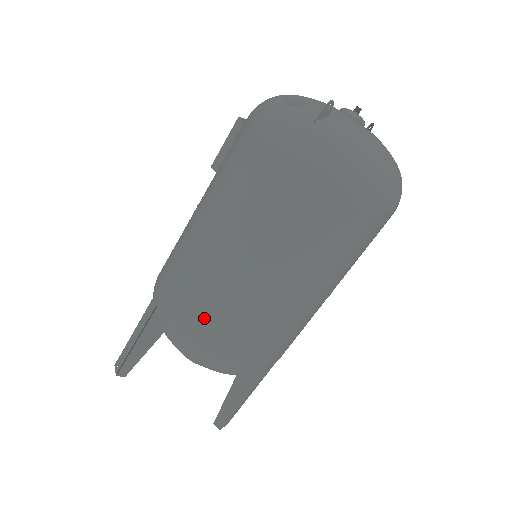
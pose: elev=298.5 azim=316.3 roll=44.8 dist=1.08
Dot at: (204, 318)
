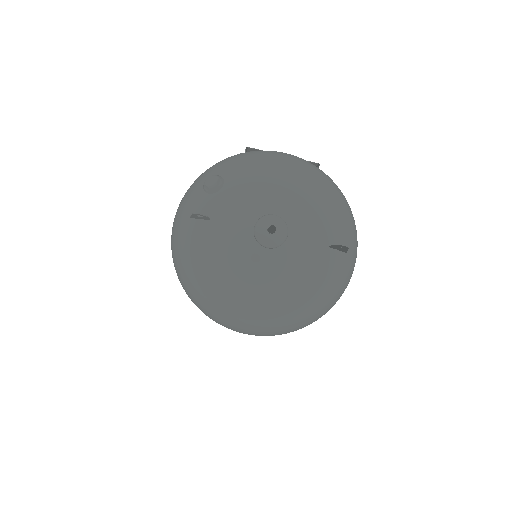
Dot at: occluded
